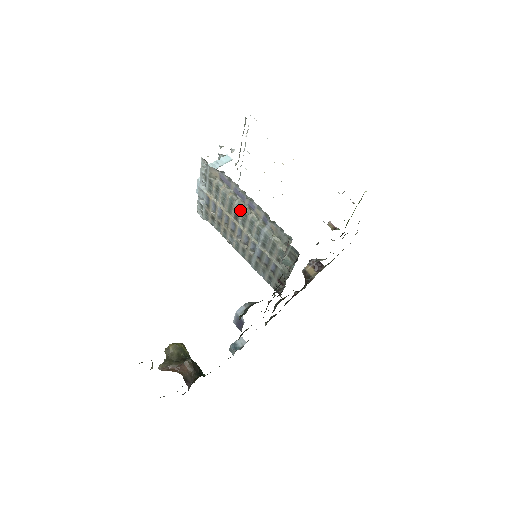
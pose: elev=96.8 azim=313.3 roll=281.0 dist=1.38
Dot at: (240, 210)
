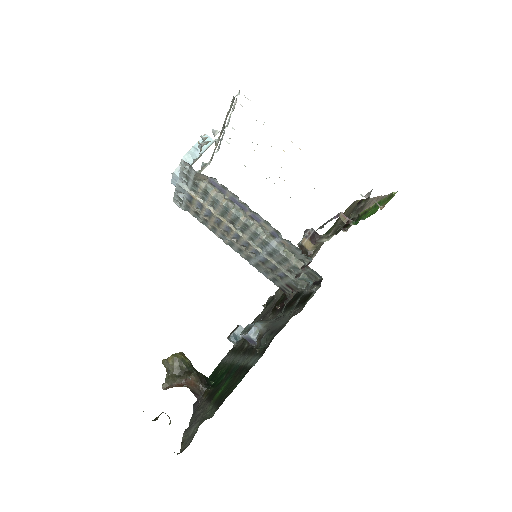
Dot at: (239, 220)
